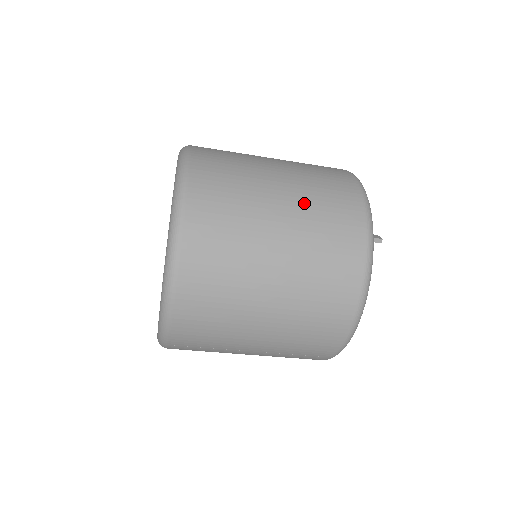
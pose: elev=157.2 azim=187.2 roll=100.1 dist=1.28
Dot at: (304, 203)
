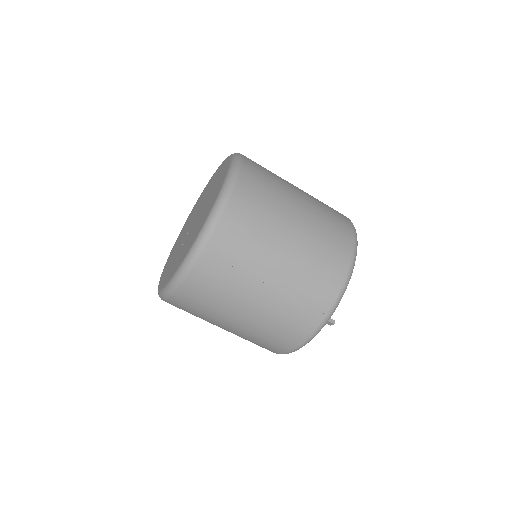
Dot at: occluded
